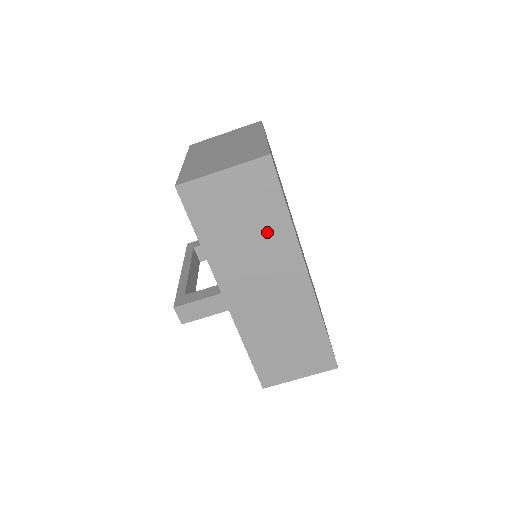
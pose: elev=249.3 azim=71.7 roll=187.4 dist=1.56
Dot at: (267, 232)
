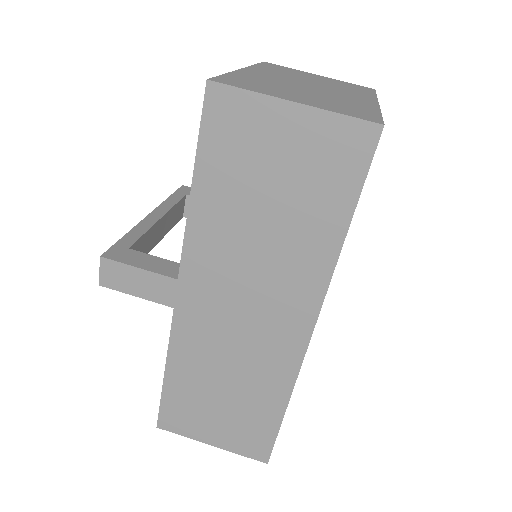
Dot at: (297, 238)
